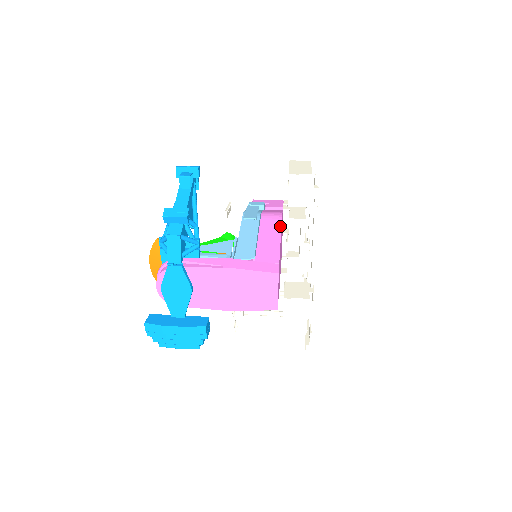
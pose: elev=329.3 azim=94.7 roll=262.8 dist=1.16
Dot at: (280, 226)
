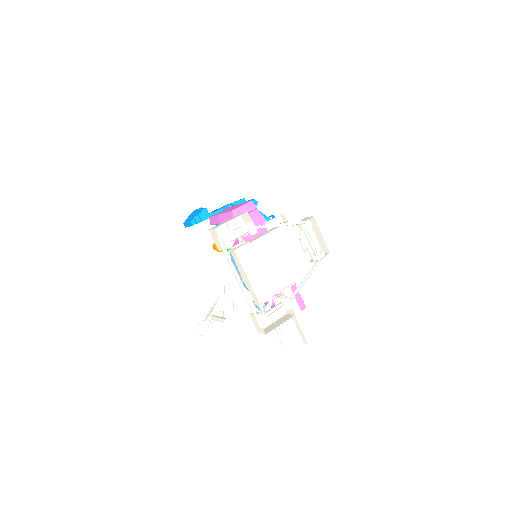
Dot at: occluded
